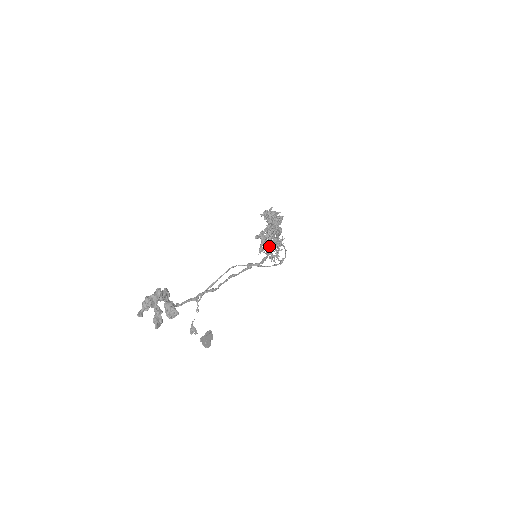
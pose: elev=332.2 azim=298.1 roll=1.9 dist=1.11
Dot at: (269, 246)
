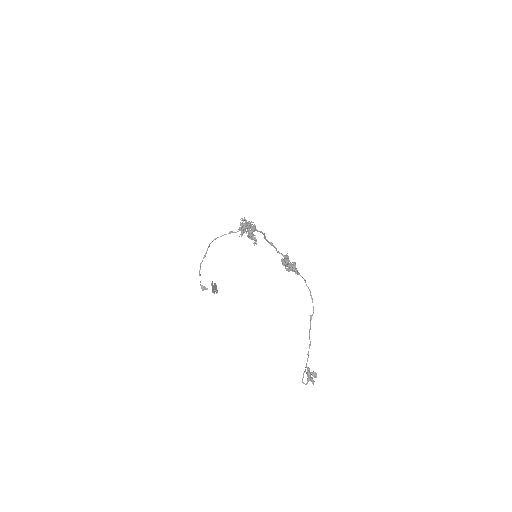
Dot at: (251, 235)
